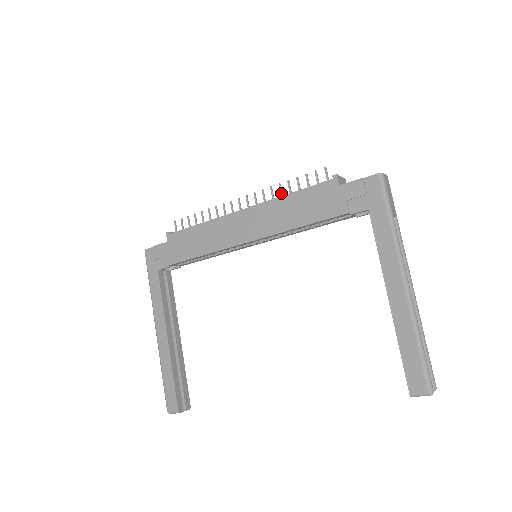
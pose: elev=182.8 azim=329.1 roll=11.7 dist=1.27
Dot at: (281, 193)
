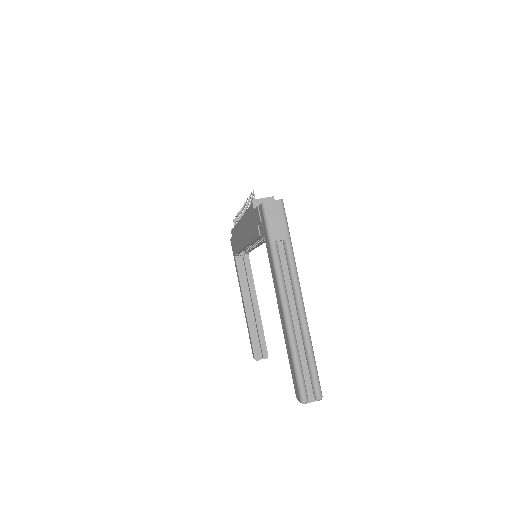
Dot at: occluded
